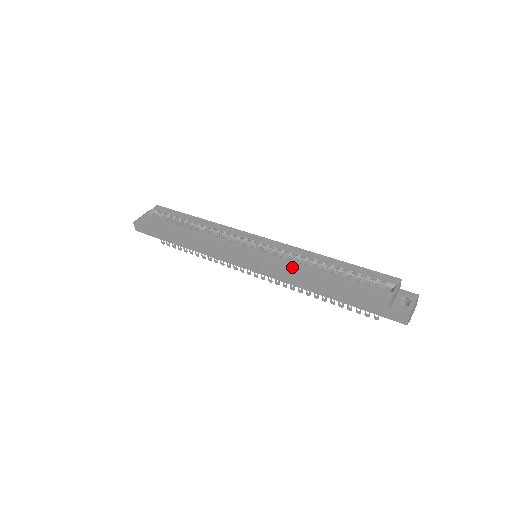
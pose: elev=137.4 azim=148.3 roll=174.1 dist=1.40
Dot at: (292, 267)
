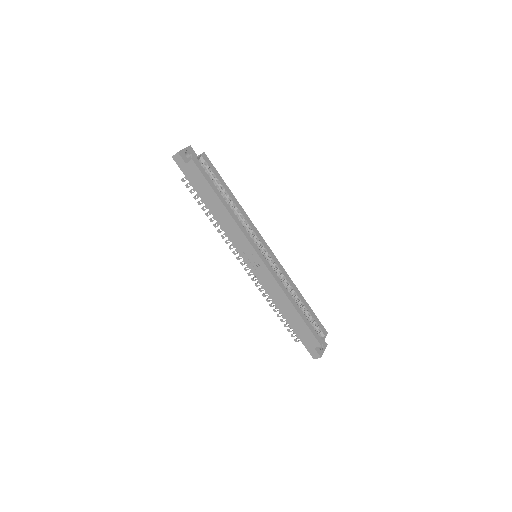
Dot at: (282, 289)
